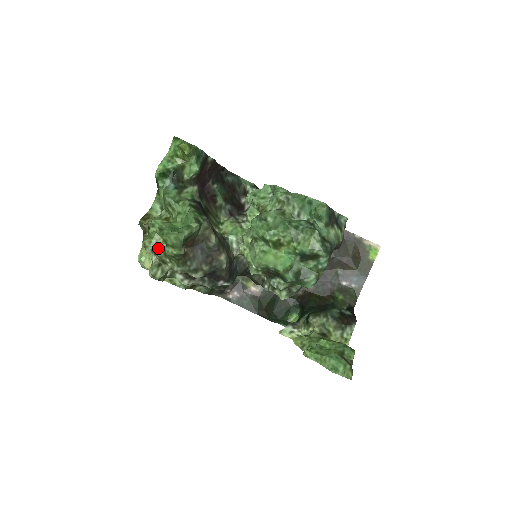
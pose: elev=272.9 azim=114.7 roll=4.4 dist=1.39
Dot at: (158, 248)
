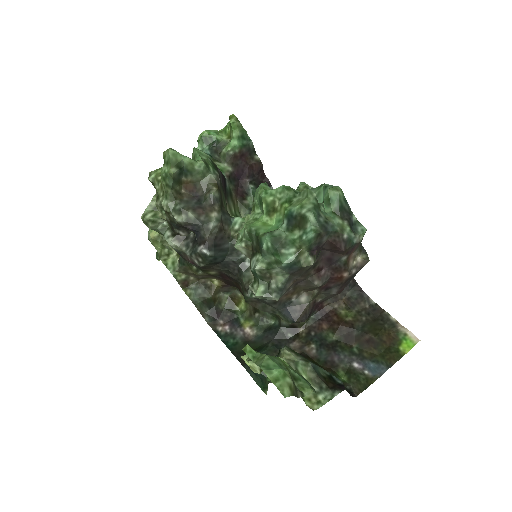
Dot at: (159, 177)
